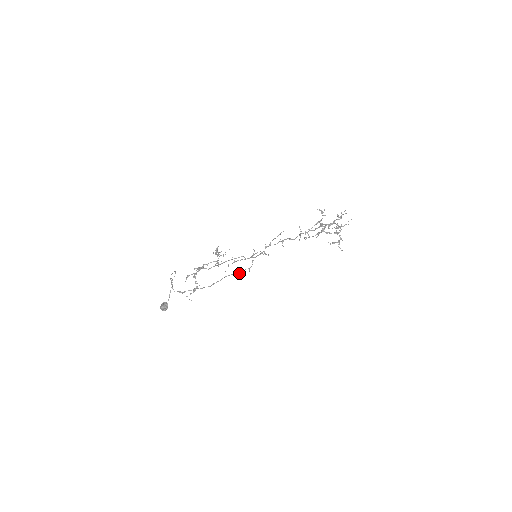
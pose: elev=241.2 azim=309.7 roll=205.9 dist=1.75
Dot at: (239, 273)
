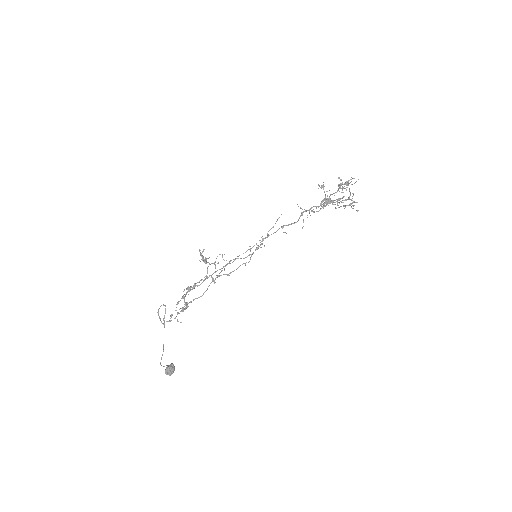
Dot at: (233, 271)
